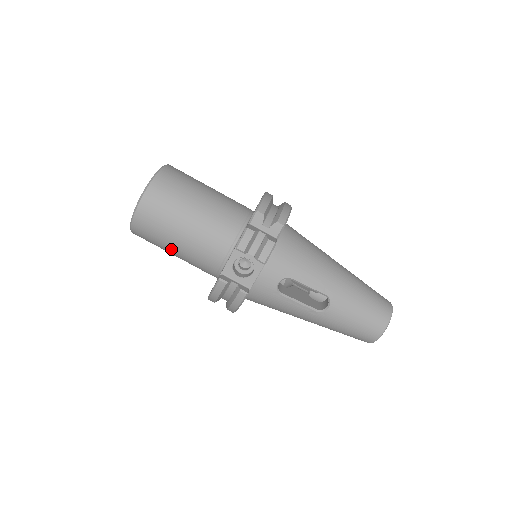
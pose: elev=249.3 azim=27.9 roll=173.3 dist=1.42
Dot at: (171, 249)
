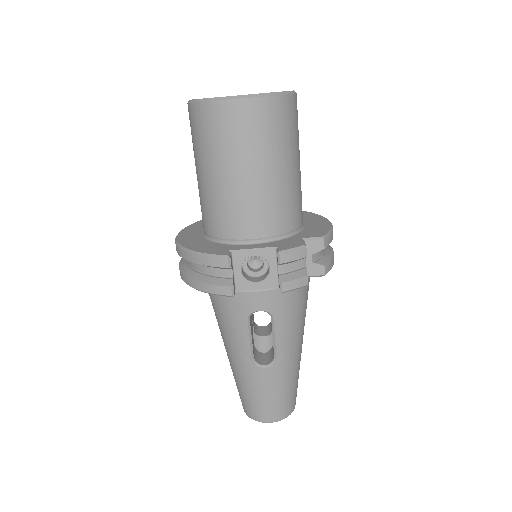
Dot at: (210, 169)
